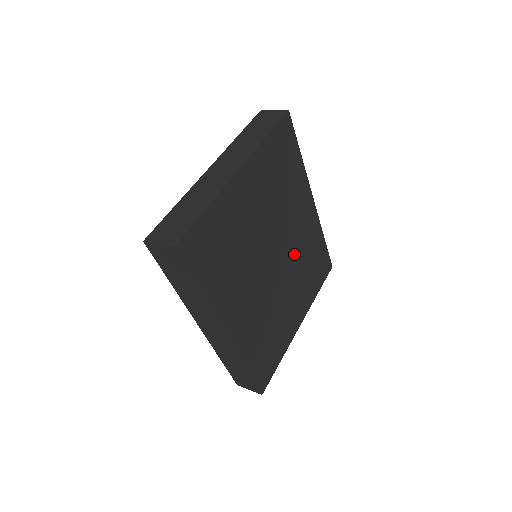
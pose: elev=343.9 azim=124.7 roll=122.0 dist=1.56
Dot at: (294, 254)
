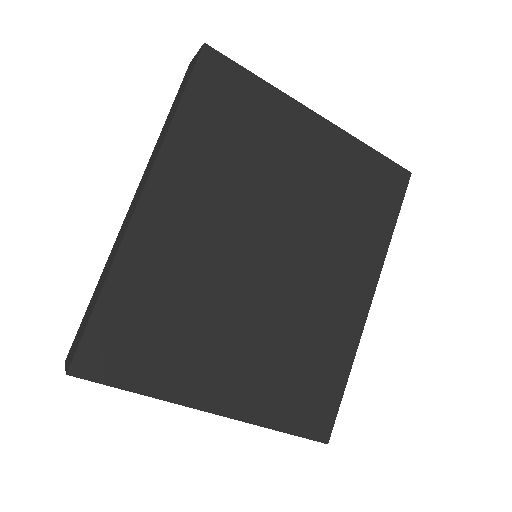
Dot at: (296, 304)
